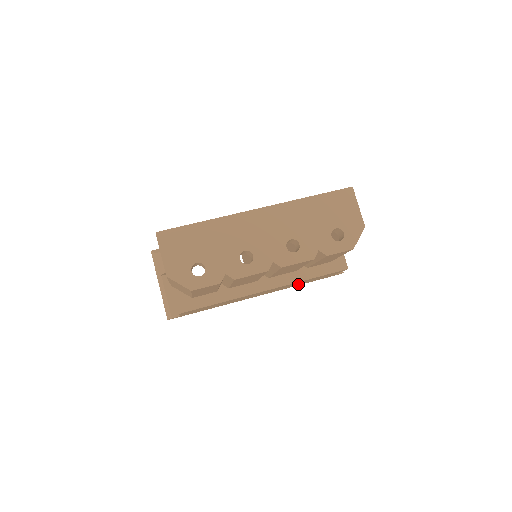
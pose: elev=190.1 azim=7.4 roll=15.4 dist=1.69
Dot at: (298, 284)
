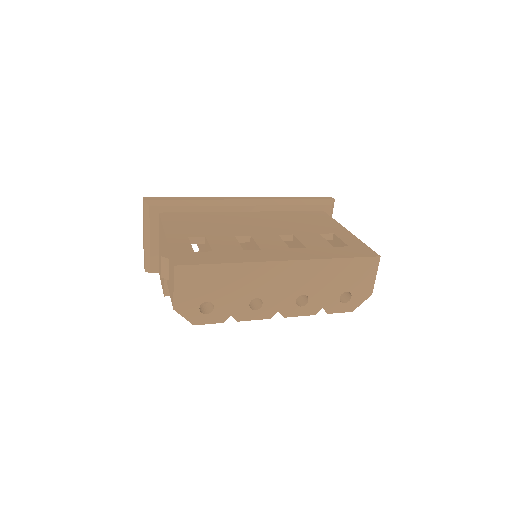
Dot at: occluded
